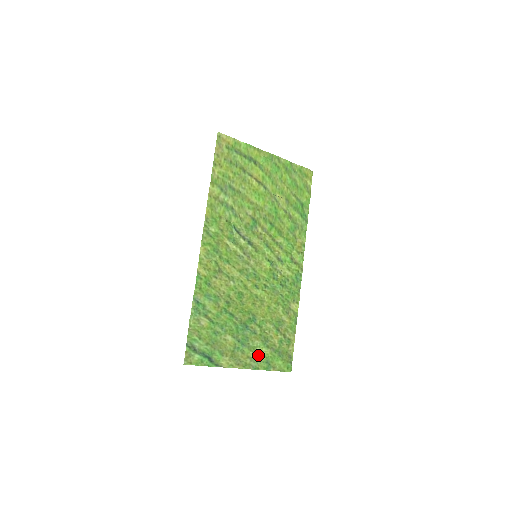
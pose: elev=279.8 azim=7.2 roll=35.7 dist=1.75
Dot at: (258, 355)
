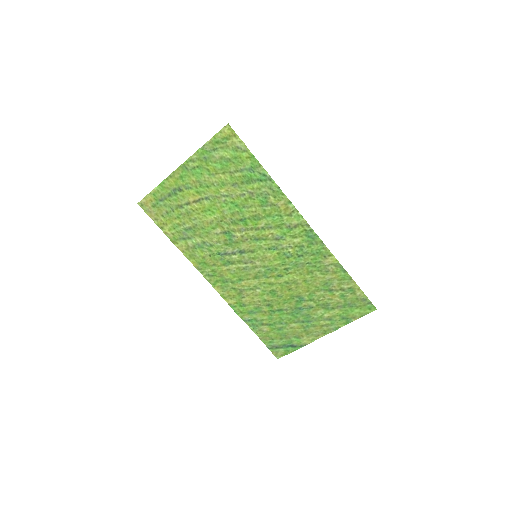
Dot at: (330, 319)
